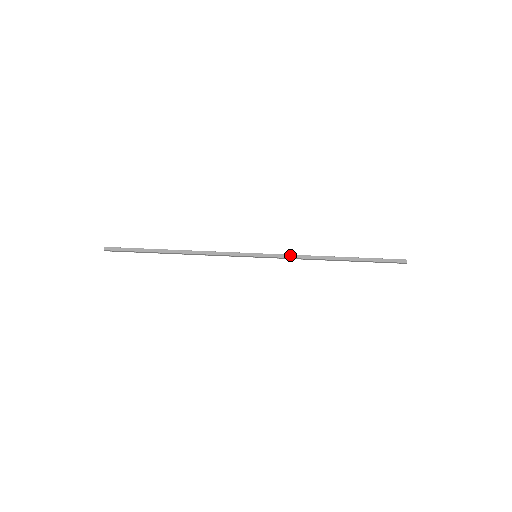
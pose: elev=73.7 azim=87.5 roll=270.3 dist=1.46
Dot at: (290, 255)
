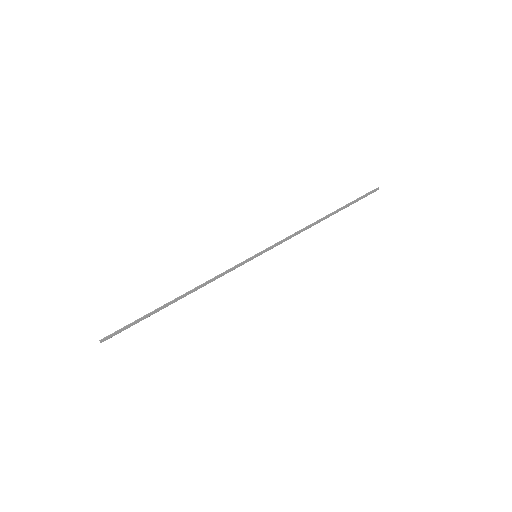
Dot at: (285, 239)
